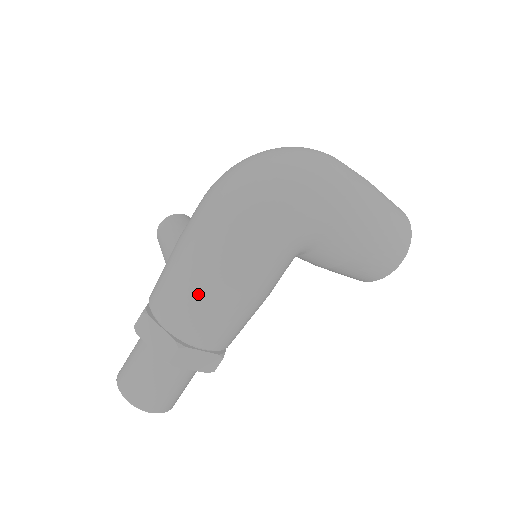
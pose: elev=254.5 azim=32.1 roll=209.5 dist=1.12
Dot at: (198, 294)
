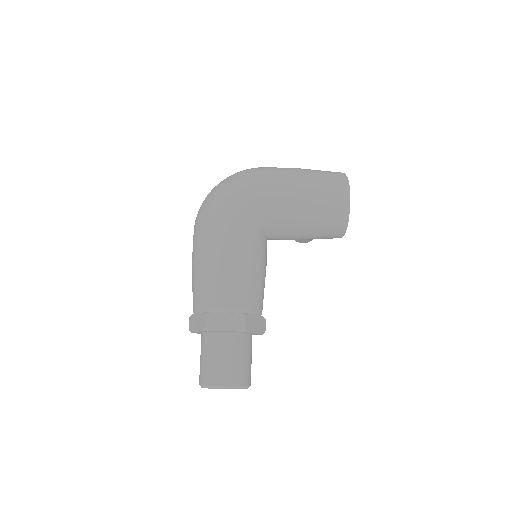
Dot at: (201, 274)
